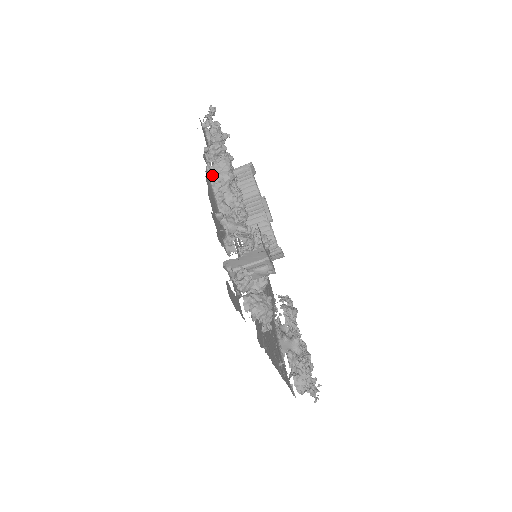
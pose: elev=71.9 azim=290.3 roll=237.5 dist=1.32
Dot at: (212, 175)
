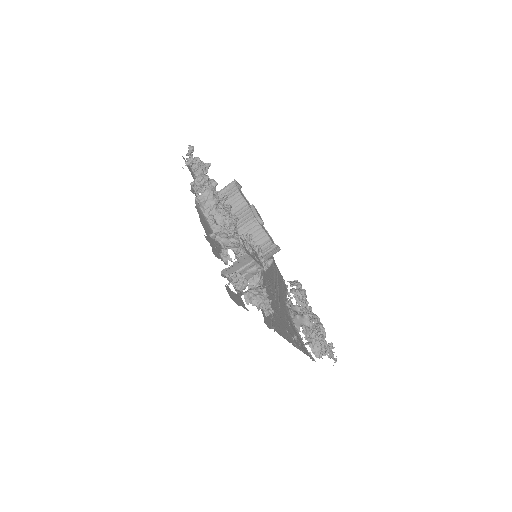
Dot at: (201, 204)
